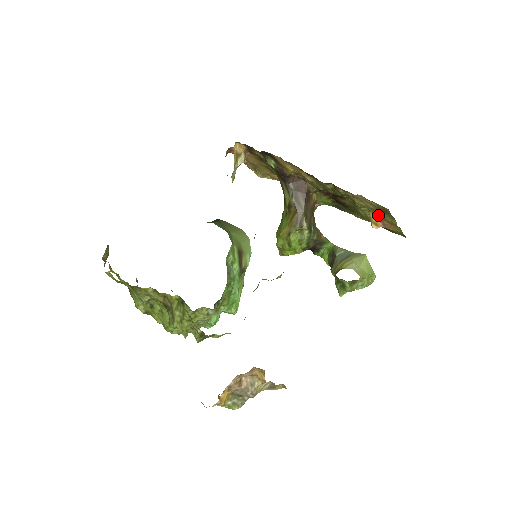
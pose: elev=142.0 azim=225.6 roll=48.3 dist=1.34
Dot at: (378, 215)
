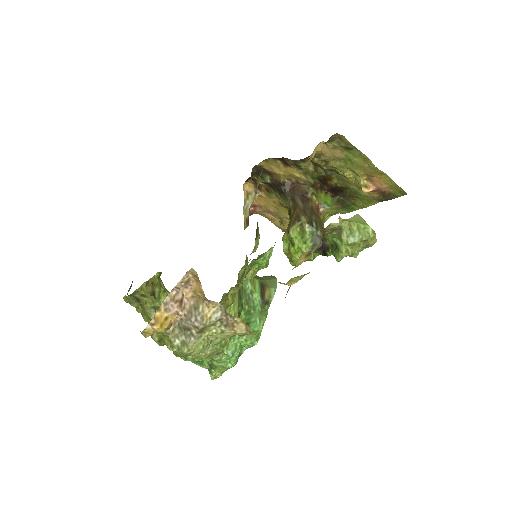
Dot at: (357, 168)
